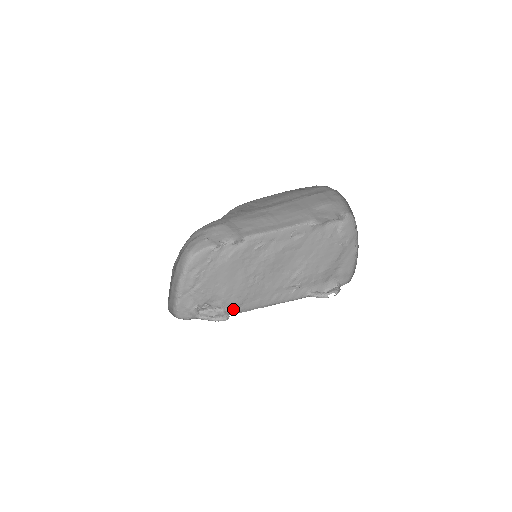
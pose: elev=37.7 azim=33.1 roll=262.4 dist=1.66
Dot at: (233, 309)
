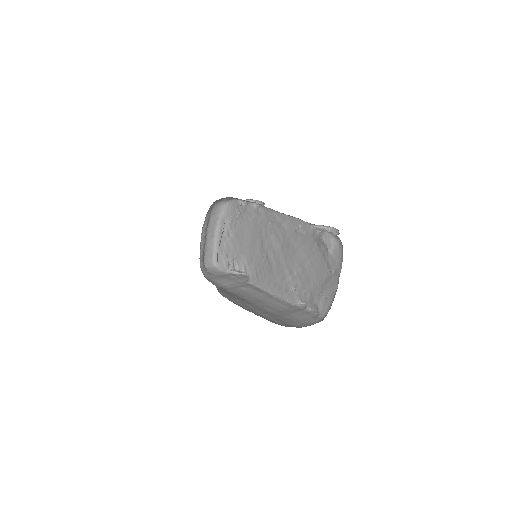
Dot at: (251, 277)
